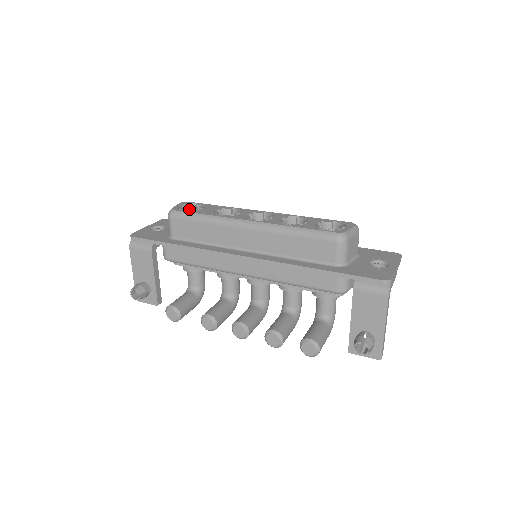
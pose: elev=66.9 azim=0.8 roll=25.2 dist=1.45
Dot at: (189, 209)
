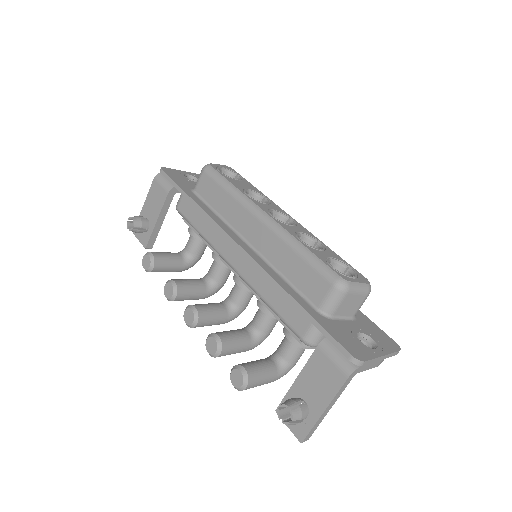
Dot at: (228, 175)
